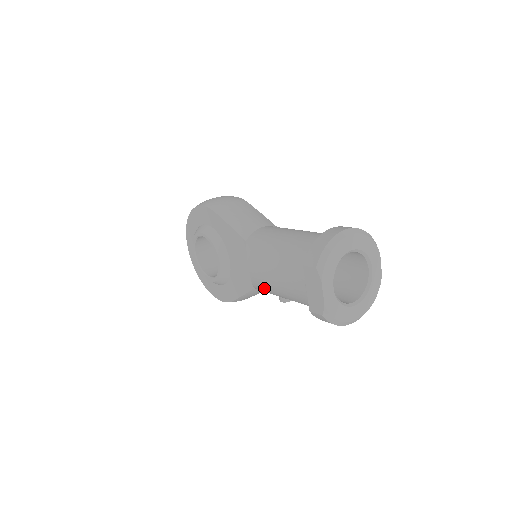
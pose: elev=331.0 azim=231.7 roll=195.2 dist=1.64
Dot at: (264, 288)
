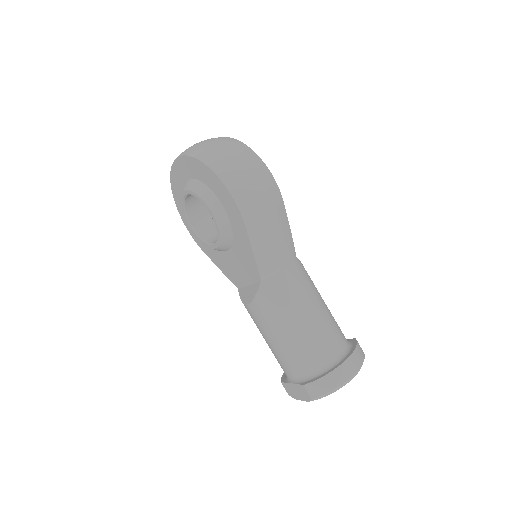
Dot at: occluded
